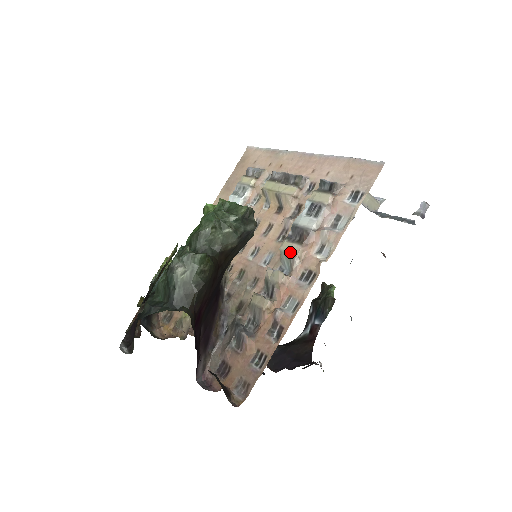
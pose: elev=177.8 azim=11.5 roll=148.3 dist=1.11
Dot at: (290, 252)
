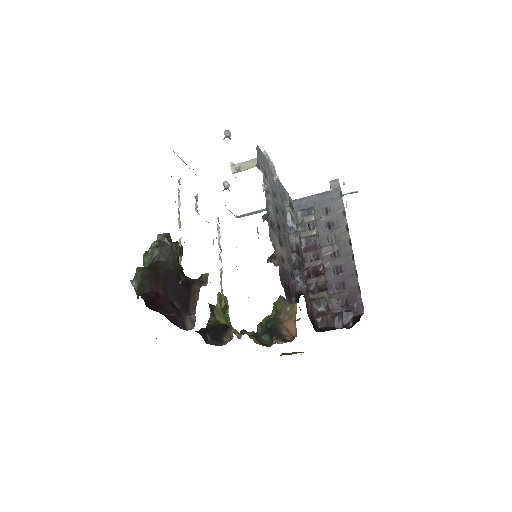
Dot at: occluded
